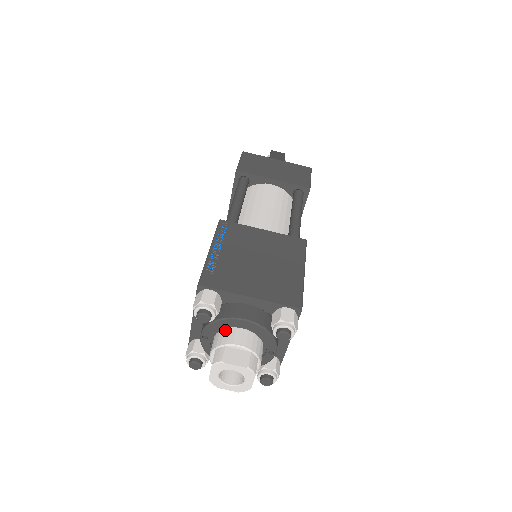
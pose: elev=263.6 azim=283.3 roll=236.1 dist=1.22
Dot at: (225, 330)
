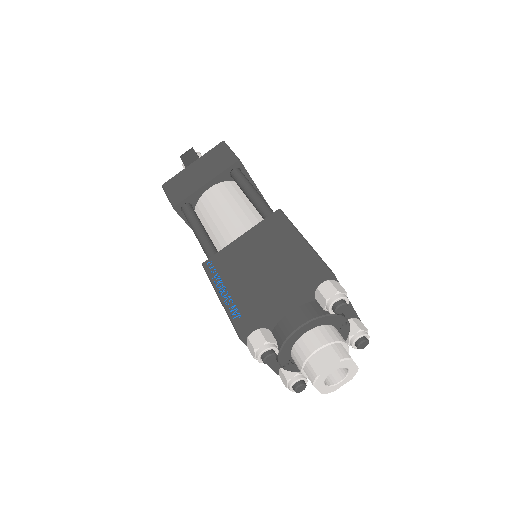
Dot at: (294, 347)
